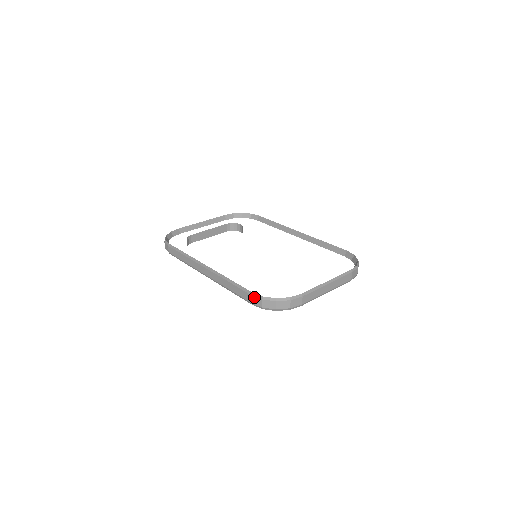
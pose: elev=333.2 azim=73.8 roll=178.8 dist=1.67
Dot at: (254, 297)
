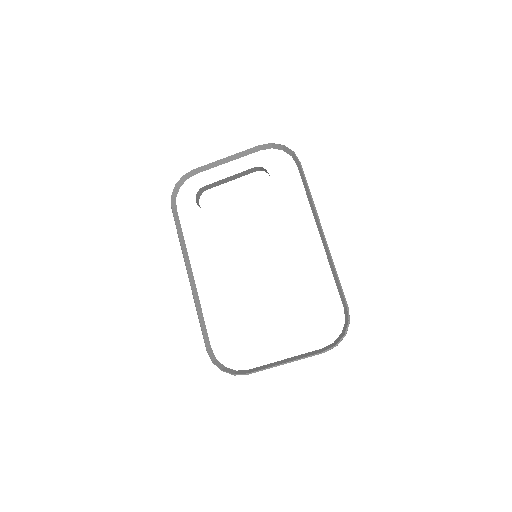
Dot at: (208, 353)
